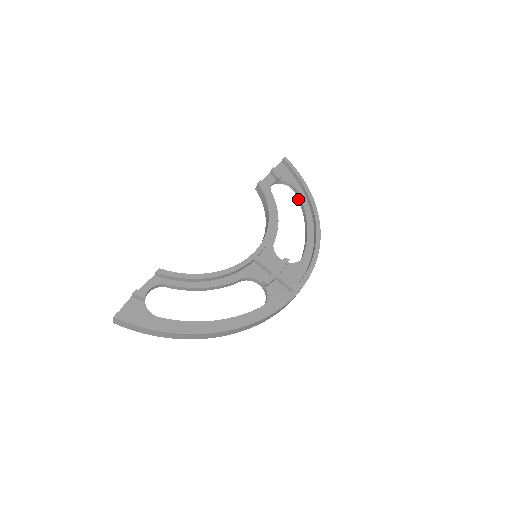
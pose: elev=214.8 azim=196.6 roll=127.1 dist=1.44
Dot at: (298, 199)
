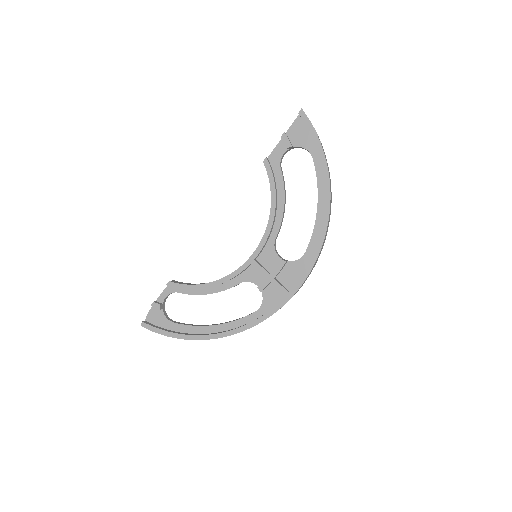
Dot at: (315, 168)
